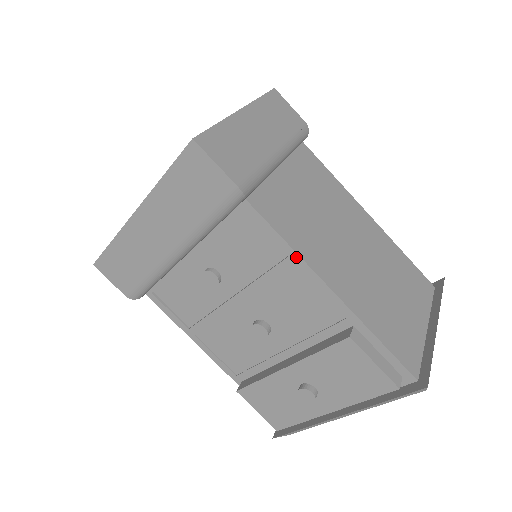
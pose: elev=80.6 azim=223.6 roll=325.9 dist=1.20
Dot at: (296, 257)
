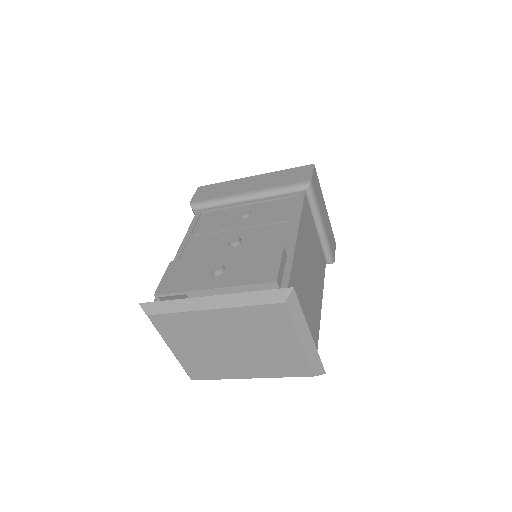
Dot at: (298, 217)
